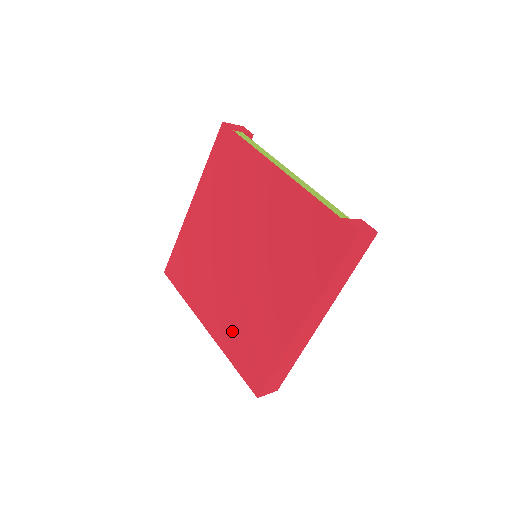
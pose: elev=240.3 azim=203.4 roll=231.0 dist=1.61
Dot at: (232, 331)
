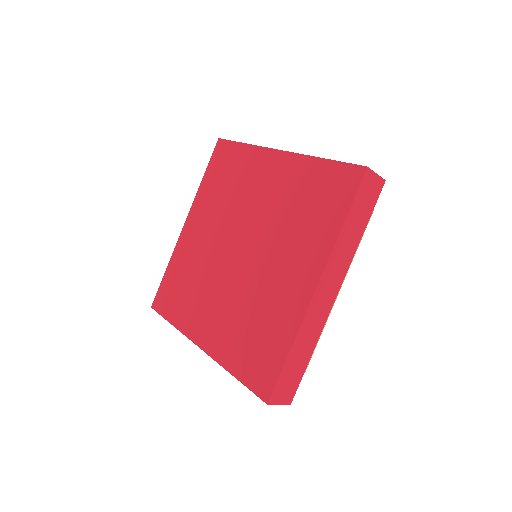
Dot at: (232, 335)
